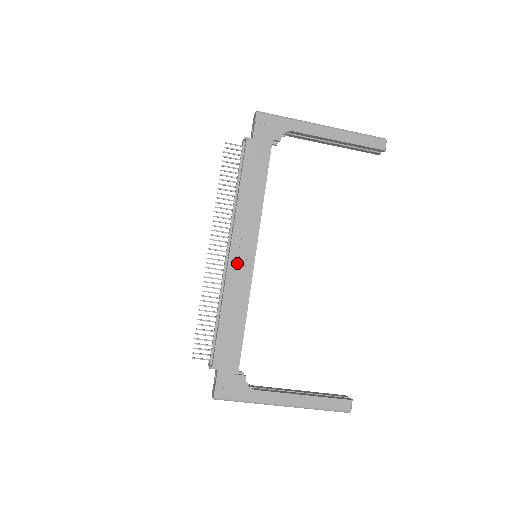
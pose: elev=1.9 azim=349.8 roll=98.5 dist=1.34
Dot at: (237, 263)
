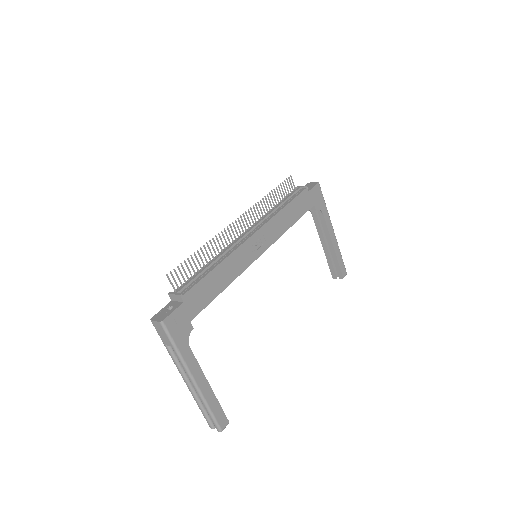
Dot at: (251, 246)
